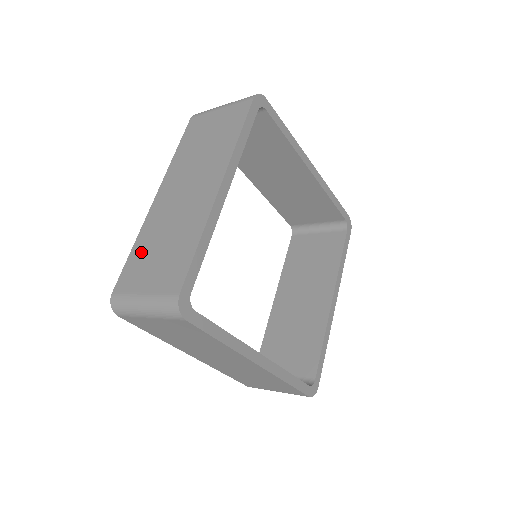
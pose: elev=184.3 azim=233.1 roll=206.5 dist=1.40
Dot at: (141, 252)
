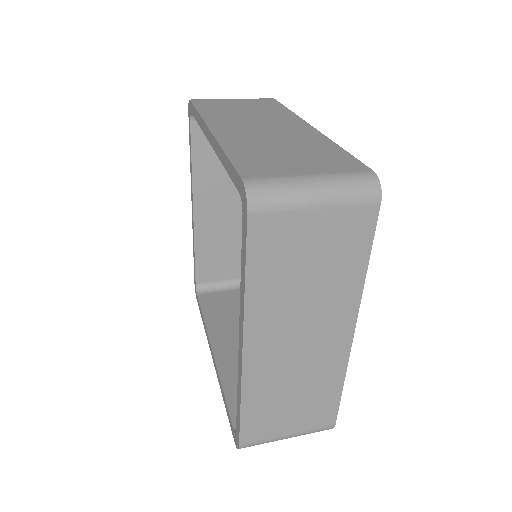
Dot at: (261, 409)
